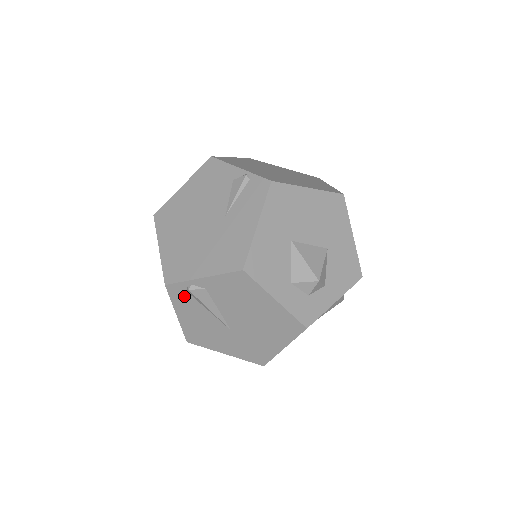
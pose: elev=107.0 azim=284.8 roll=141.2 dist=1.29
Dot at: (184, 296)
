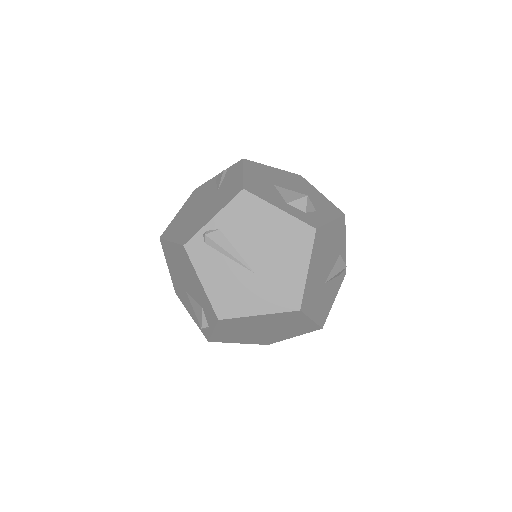
Dot at: (203, 250)
